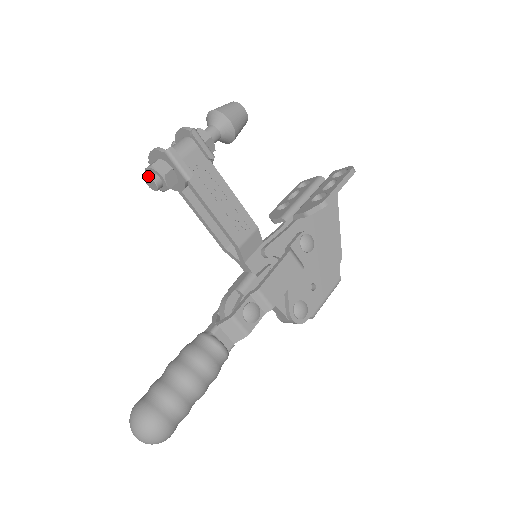
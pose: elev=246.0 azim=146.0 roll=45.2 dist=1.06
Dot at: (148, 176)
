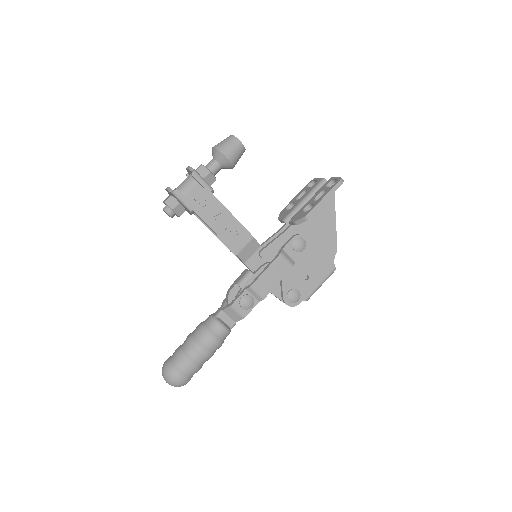
Dot at: (163, 209)
